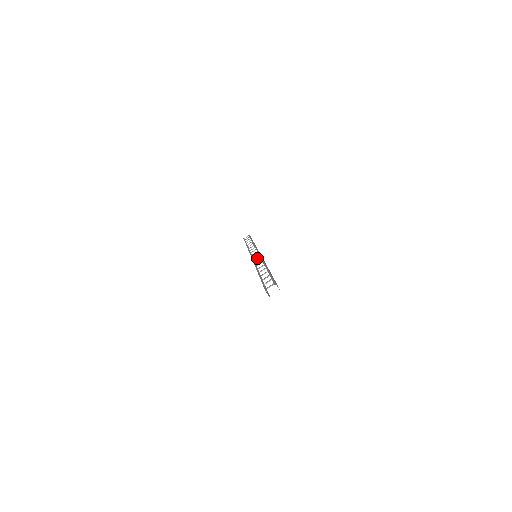
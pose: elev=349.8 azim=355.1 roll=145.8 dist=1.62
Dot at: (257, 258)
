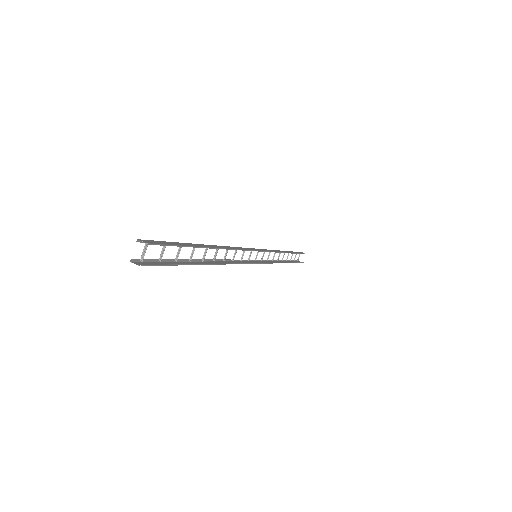
Dot at: (242, 254)
